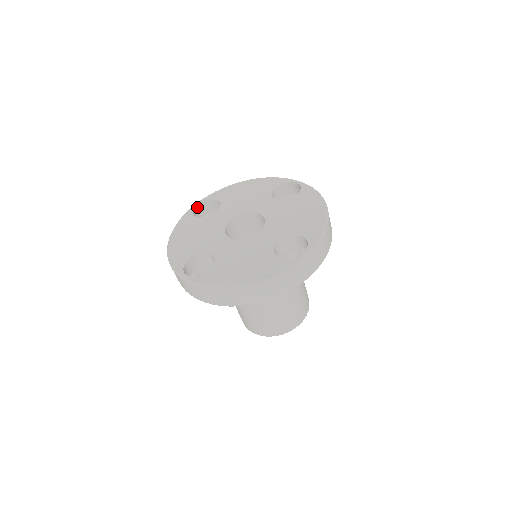
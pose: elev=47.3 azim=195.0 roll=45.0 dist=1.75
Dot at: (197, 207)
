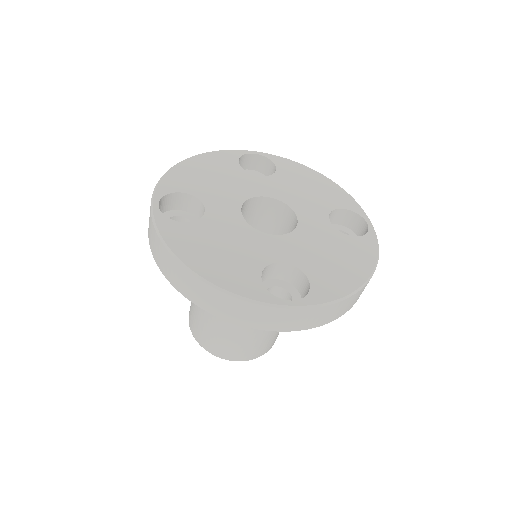
Dot at: (252, 155)
